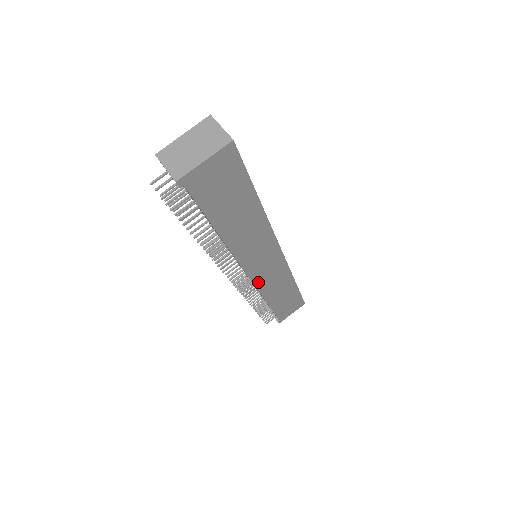
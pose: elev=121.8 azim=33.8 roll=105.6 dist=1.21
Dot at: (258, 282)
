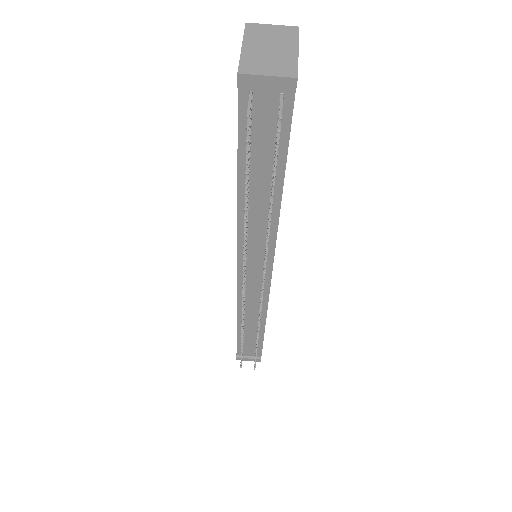
Dot at: occluded
